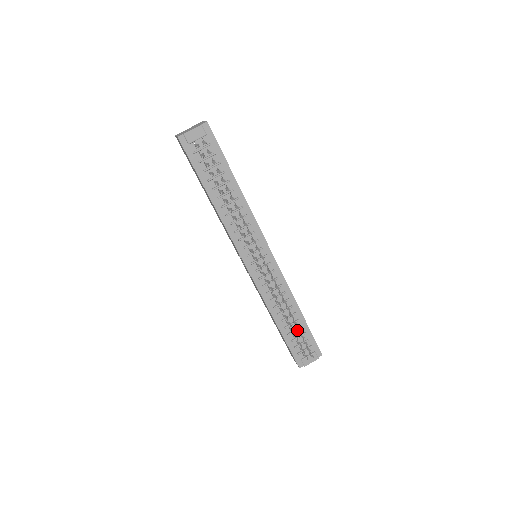
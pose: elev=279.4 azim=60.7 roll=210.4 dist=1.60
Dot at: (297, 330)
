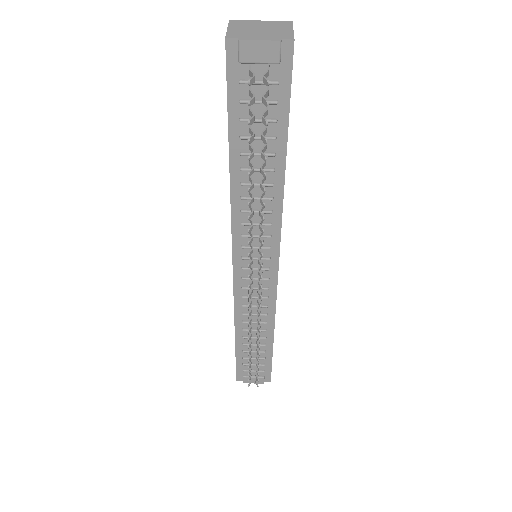
Dot at: occluded
